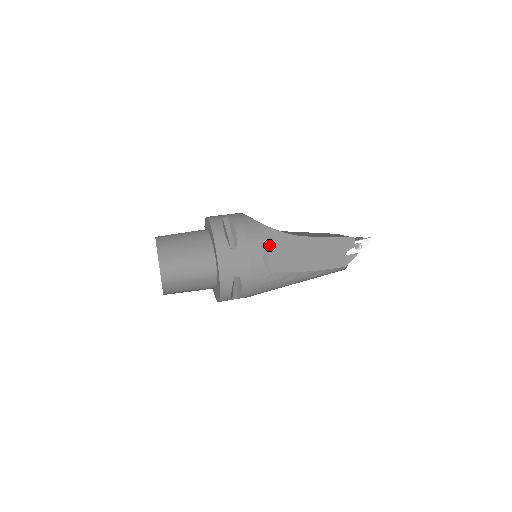
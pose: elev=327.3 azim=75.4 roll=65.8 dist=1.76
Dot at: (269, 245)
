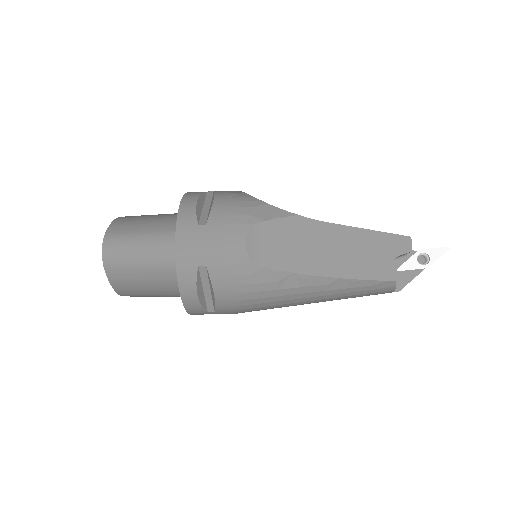
Dot at: (258, 224)
